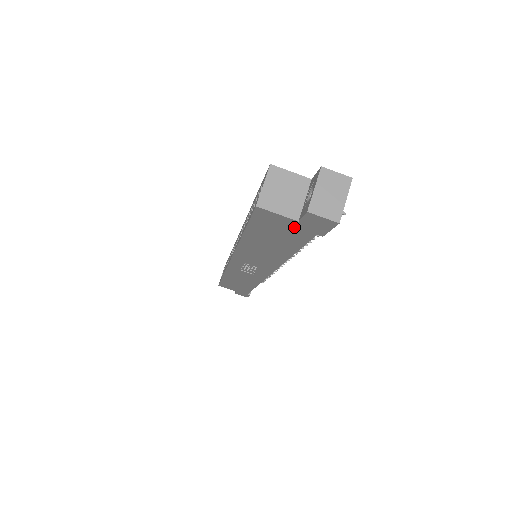
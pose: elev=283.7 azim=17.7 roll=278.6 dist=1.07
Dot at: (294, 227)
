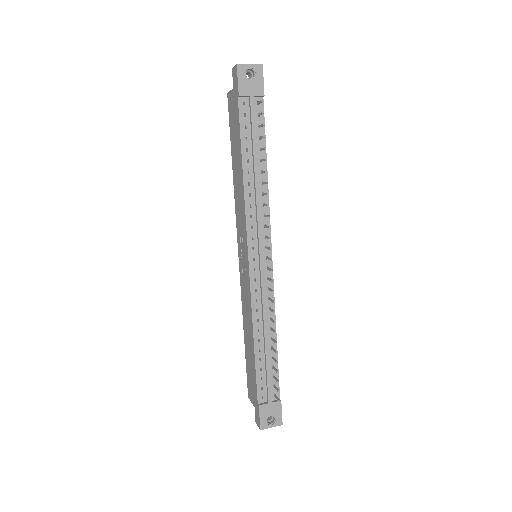
Dot at: (234, 101)
